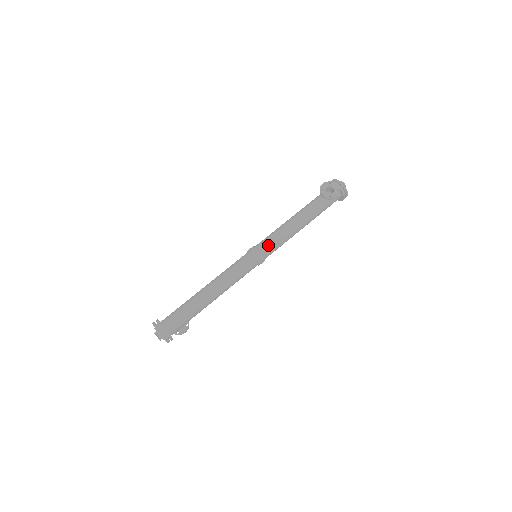
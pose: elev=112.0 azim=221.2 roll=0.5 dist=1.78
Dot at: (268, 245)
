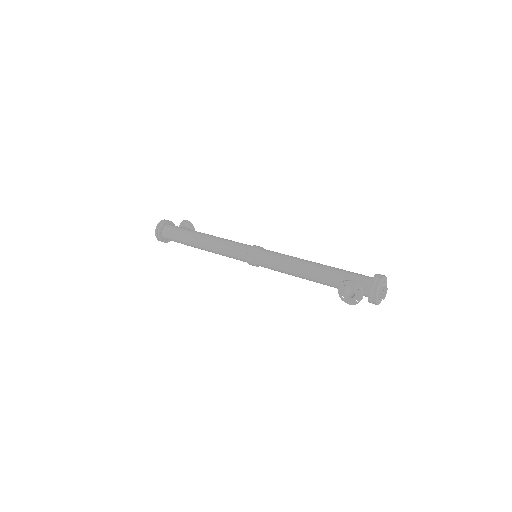
Dot at: (264, 264)
